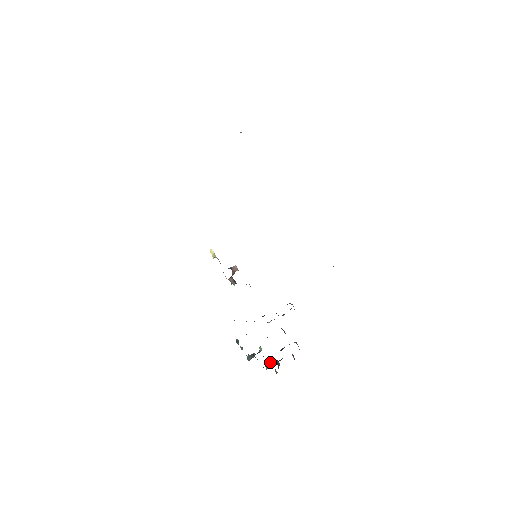
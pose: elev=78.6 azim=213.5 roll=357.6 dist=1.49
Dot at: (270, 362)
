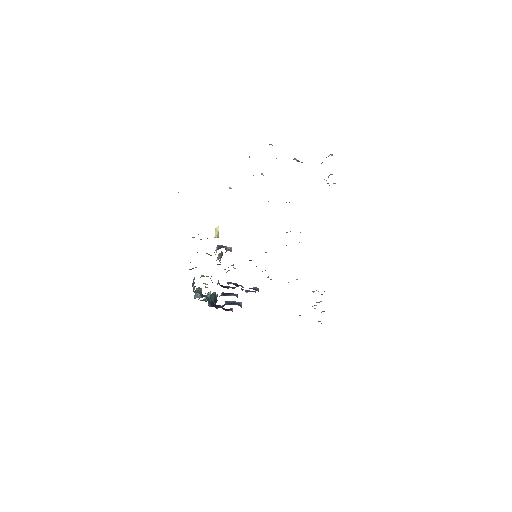
Dot at: (211, 303)
